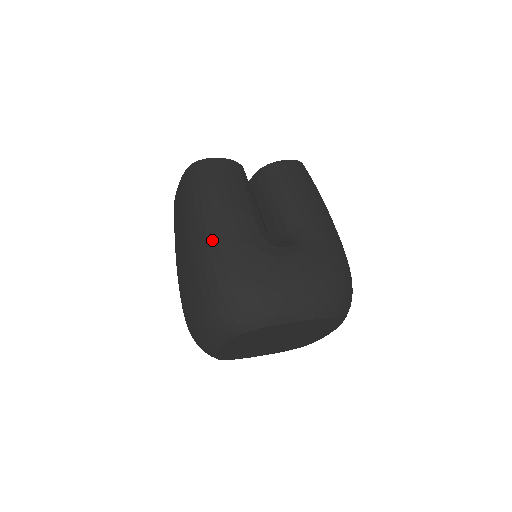
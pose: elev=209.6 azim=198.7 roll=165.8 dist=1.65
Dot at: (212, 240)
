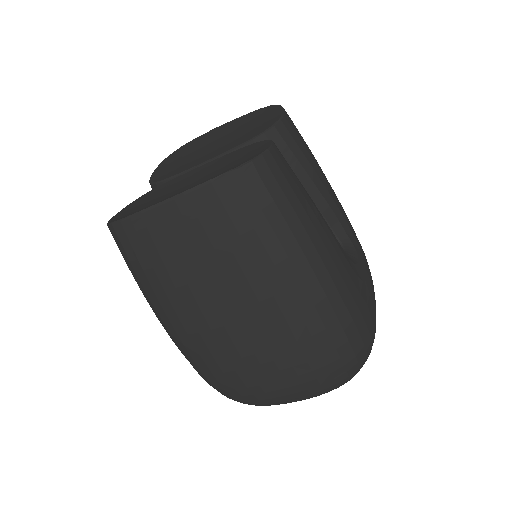
Dot at: (334, 297)
